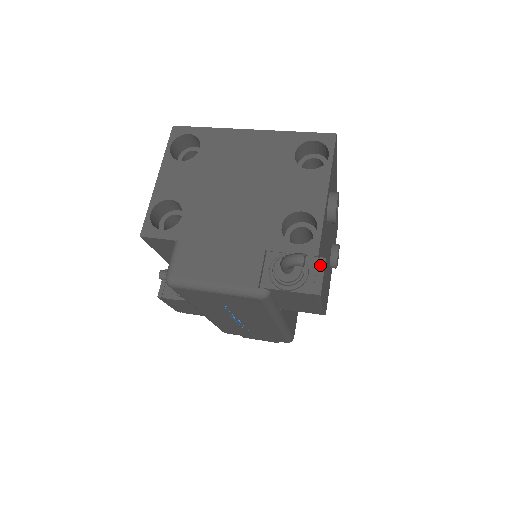
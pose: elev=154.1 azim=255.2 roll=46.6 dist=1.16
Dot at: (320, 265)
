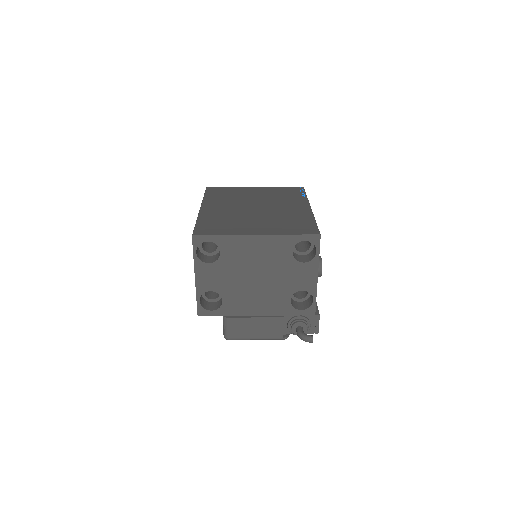
Dot at: (317, 319)
